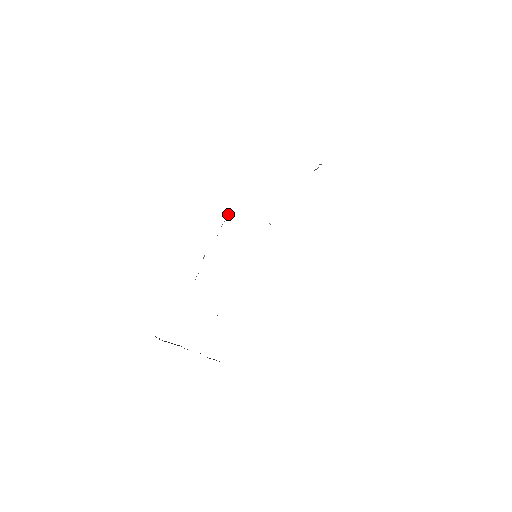
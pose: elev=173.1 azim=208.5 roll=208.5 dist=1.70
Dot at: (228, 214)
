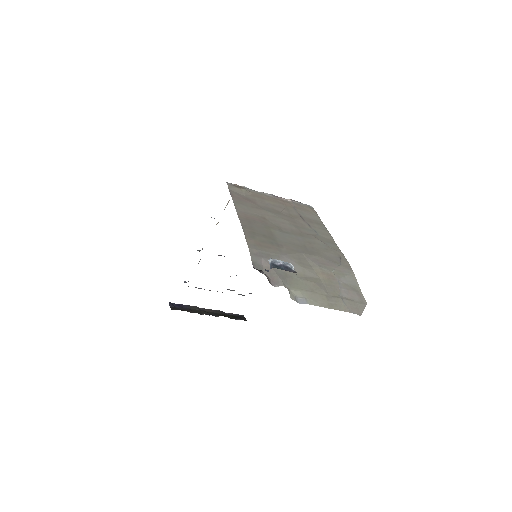
Dot at: (228, 201)
